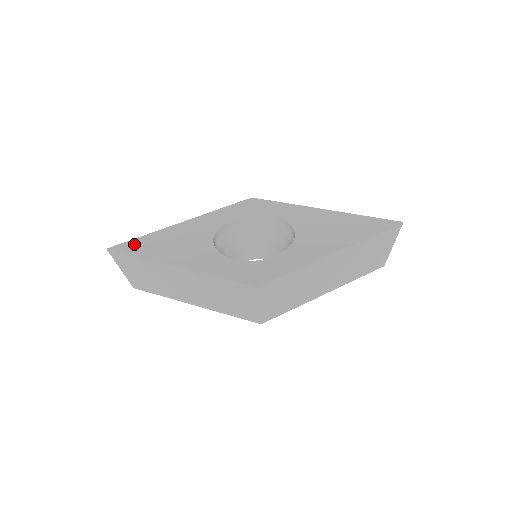
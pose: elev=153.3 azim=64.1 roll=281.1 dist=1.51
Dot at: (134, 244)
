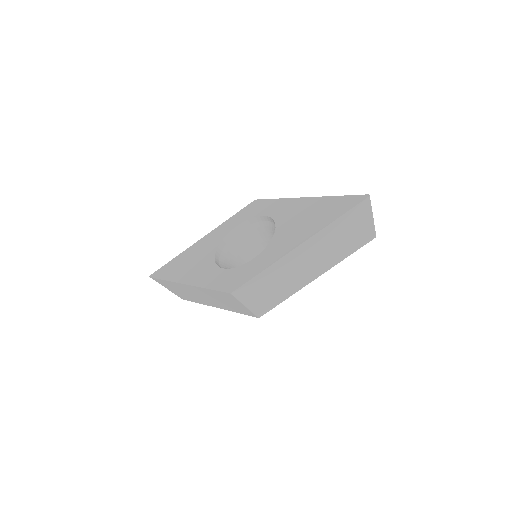
Dot at: (166, 268)
